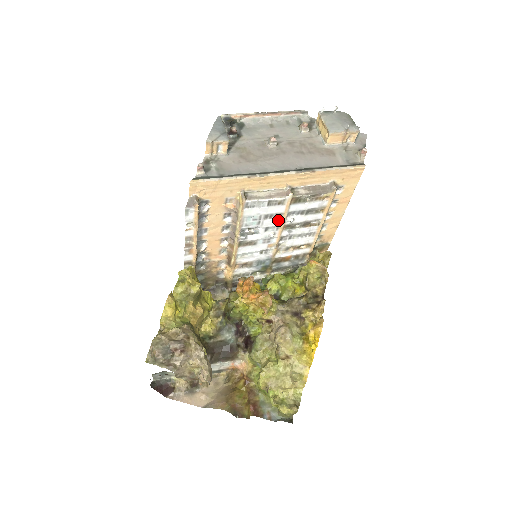
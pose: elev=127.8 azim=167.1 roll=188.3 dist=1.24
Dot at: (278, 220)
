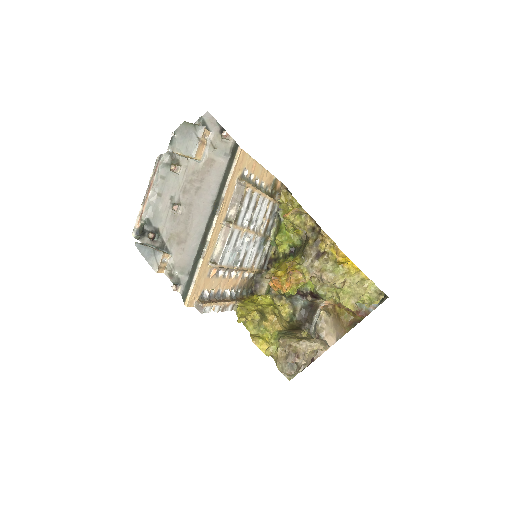
Dot at: (241, 234)
